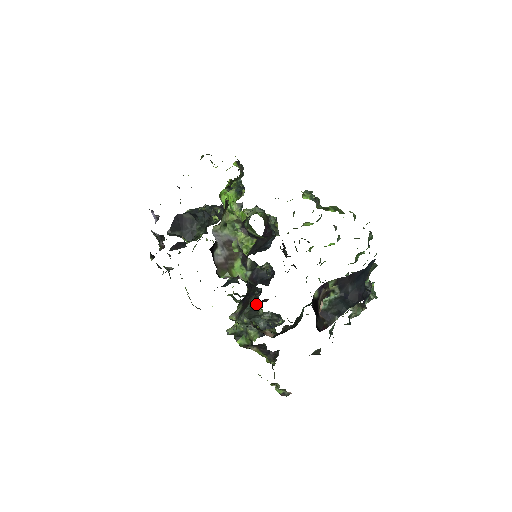
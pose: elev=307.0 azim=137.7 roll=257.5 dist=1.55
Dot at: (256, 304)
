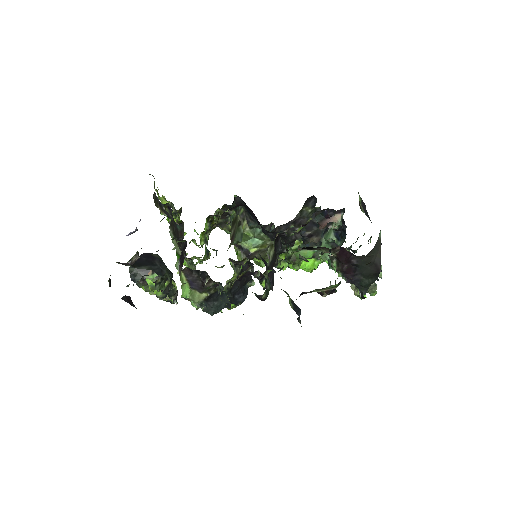
Dot at: occluded
